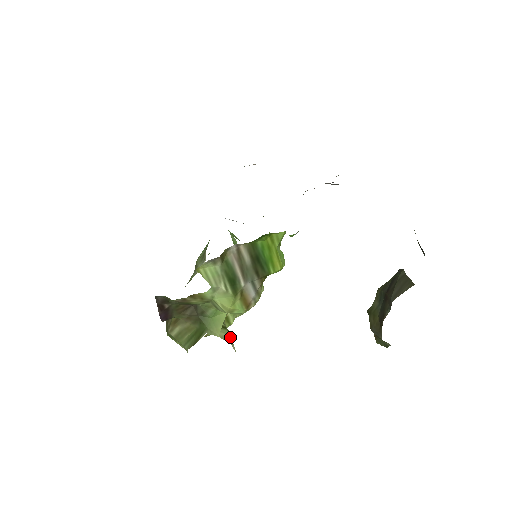
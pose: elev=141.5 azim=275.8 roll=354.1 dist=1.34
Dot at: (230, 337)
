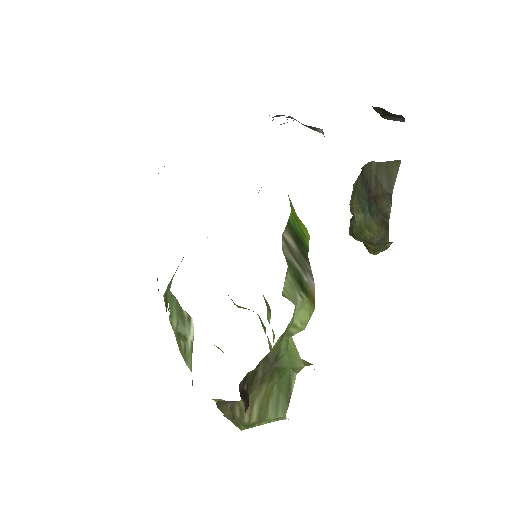
Dot at: (303, 360)
